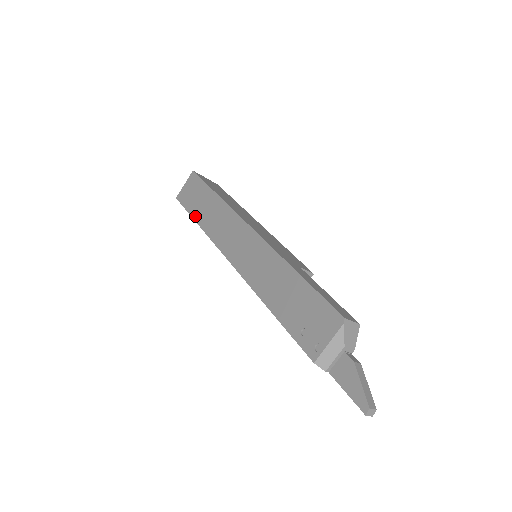
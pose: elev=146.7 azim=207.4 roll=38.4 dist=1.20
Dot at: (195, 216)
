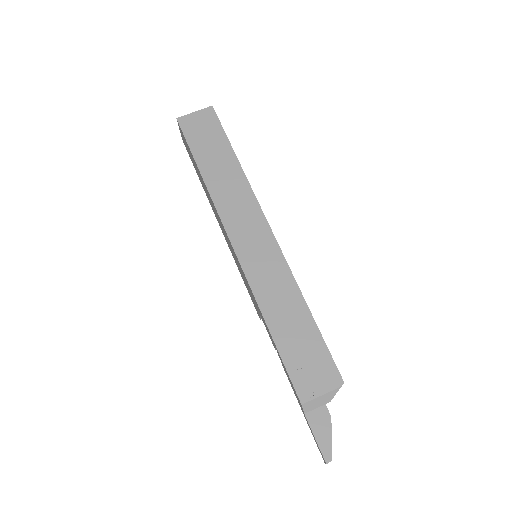
Dot at: (201, 164)
